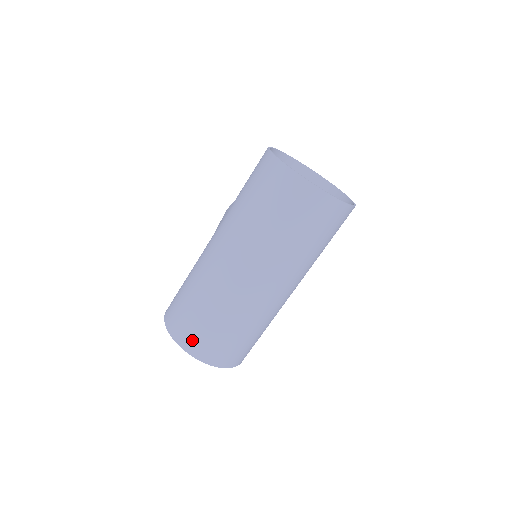
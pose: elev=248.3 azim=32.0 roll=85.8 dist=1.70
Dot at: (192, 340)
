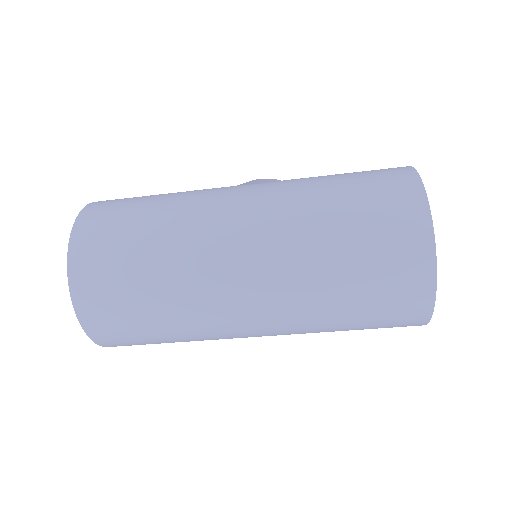
Dot at: (91, 267)
